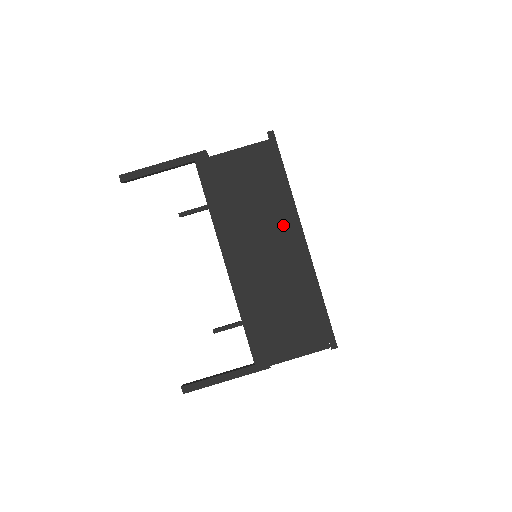
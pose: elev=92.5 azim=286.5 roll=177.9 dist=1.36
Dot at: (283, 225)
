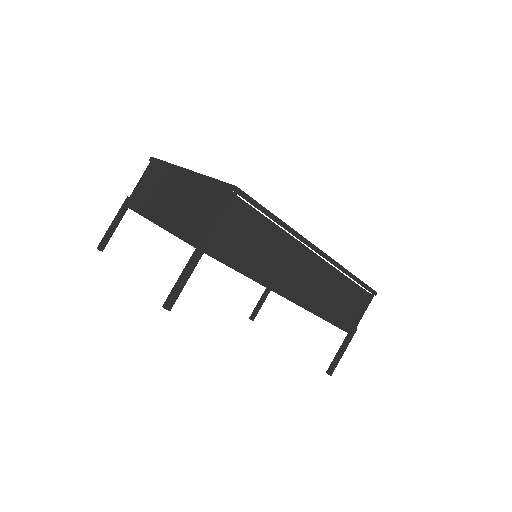
Dot at: (174, 178)
